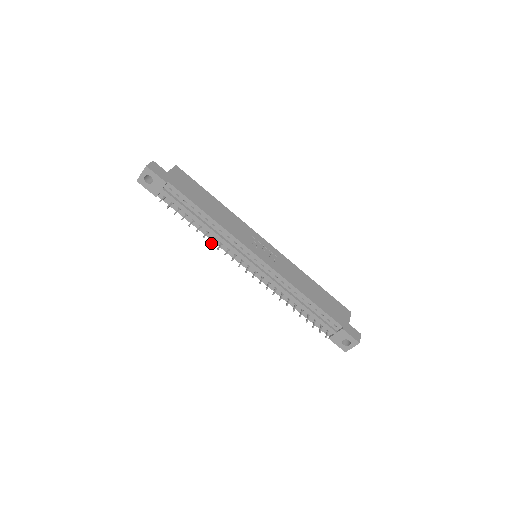
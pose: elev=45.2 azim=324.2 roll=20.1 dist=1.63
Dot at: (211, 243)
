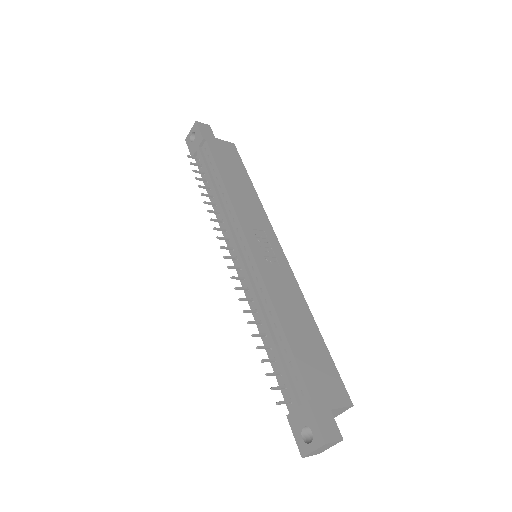
Dot at: (208, 210)
